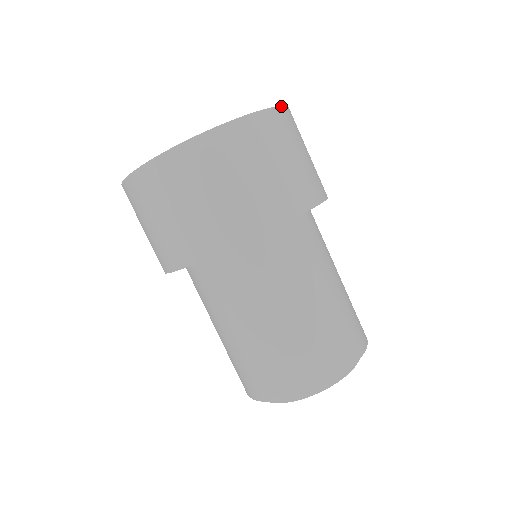
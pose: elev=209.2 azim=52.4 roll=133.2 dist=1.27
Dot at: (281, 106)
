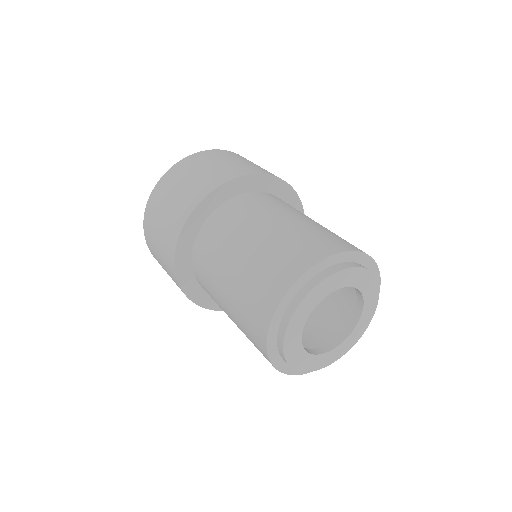
Dot at: (224, 150)
